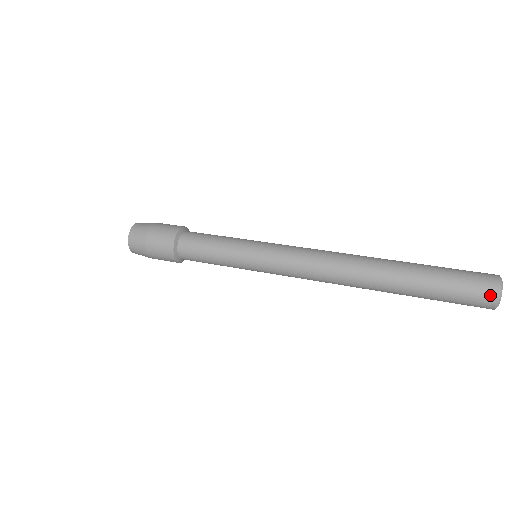
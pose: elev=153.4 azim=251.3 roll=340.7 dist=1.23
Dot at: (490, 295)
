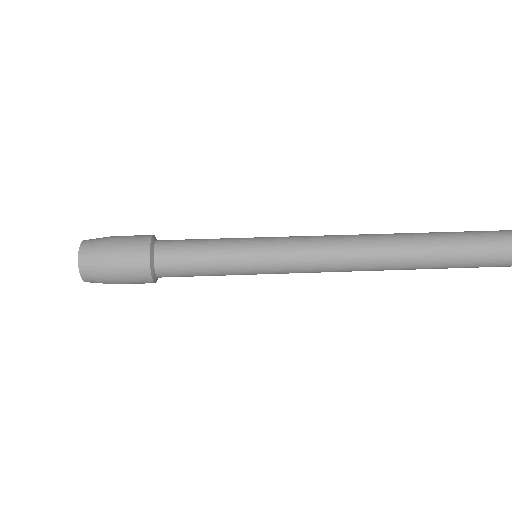
Dot at: out of frame
